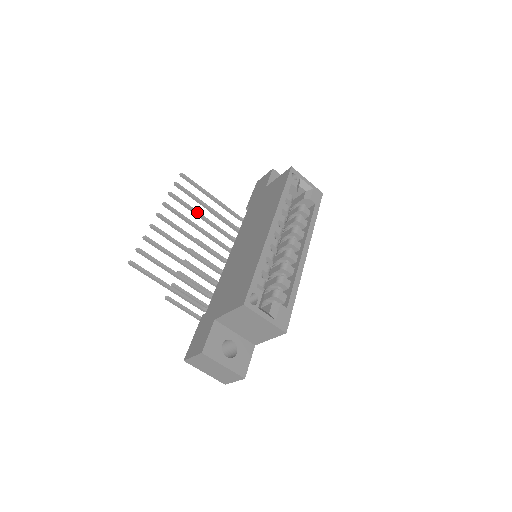
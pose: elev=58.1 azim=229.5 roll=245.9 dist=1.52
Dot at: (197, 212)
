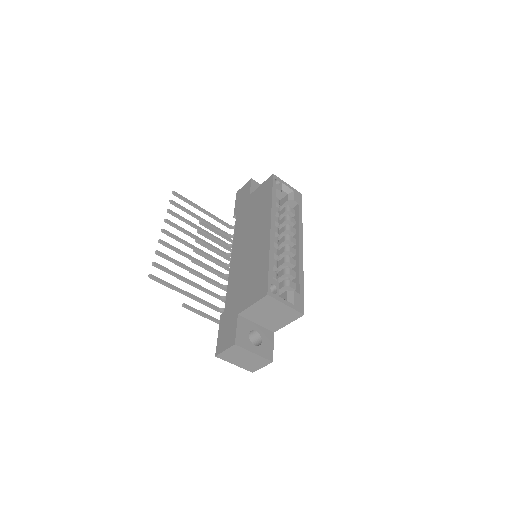
Dot at: (194, 225)
